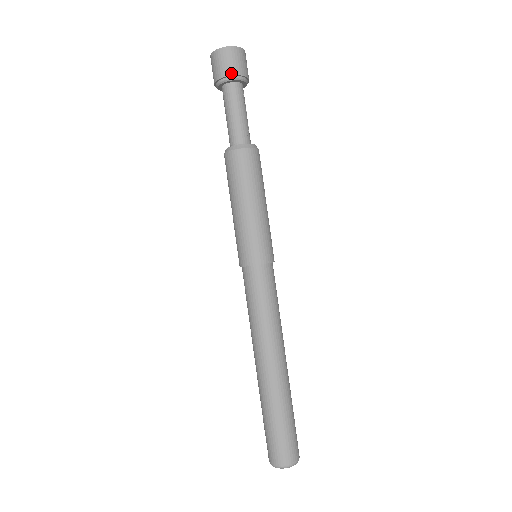
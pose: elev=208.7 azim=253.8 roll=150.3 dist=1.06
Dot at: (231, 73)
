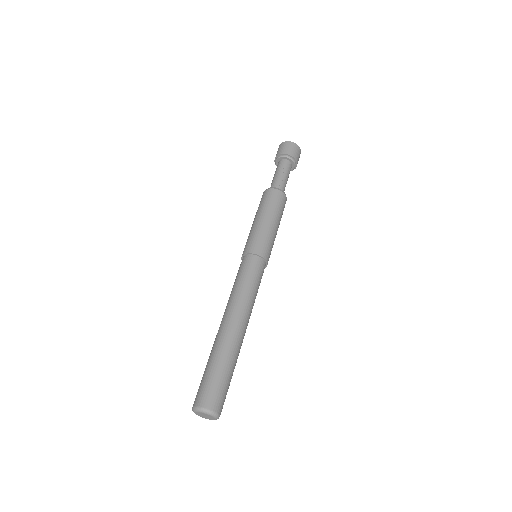
Dot at: (277, 155)
